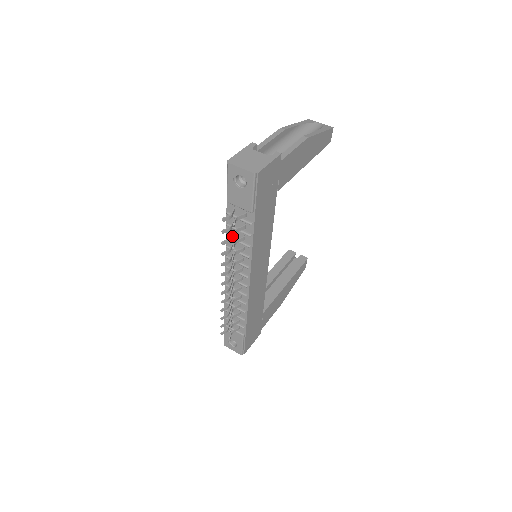
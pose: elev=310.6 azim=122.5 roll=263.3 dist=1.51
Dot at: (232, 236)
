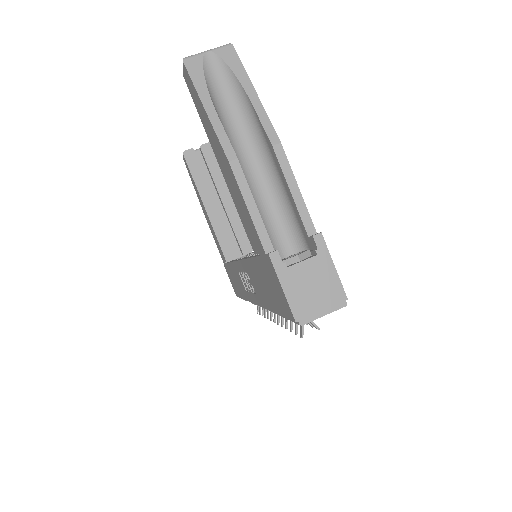
Dot at: occluded
